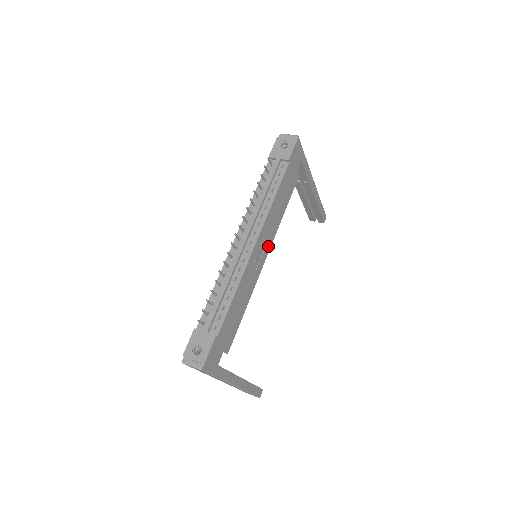
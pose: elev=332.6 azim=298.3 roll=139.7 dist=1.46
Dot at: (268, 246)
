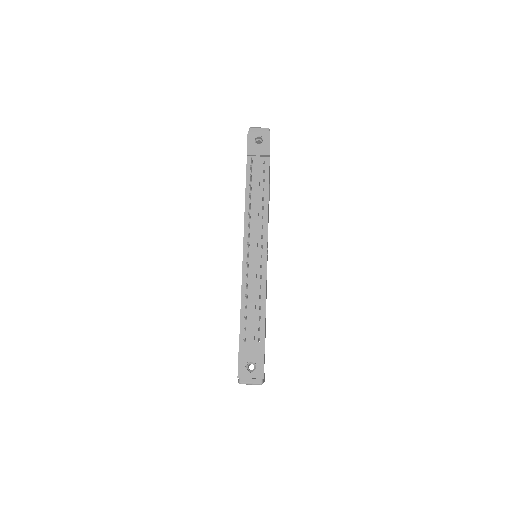
Dot at: occluded
